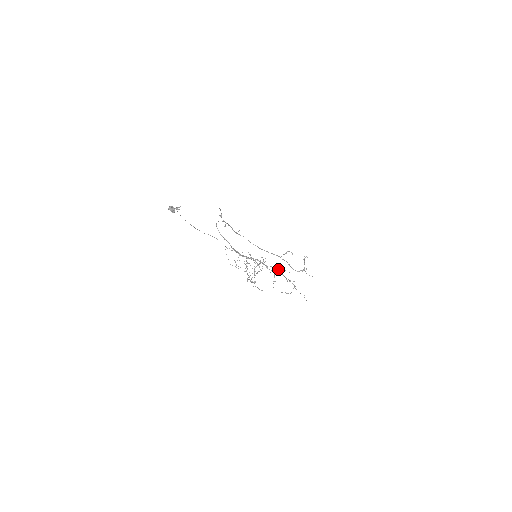
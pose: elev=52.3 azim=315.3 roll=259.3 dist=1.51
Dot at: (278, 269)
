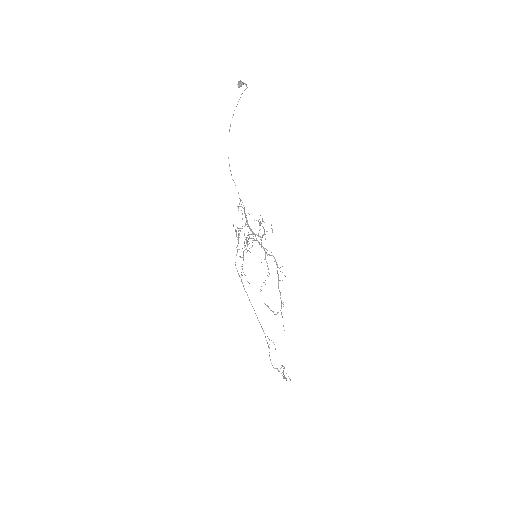
Dot at: (276, 262)
